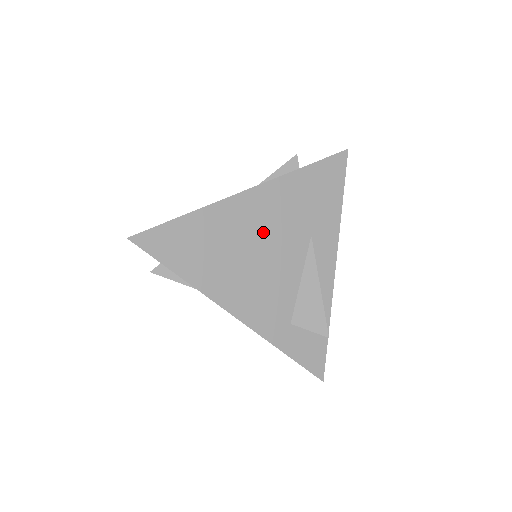
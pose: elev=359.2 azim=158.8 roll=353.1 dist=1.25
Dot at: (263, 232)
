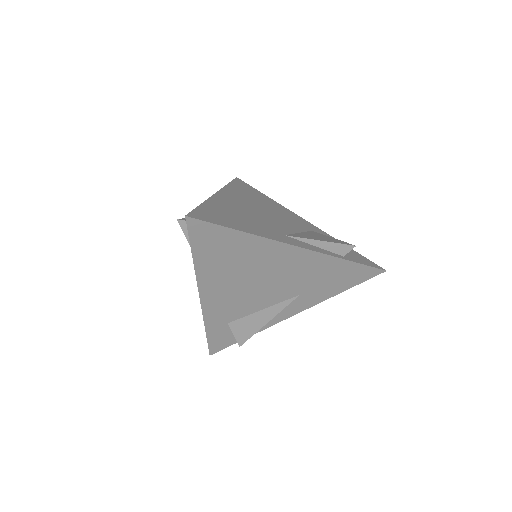
Dot at: (275, 274)
